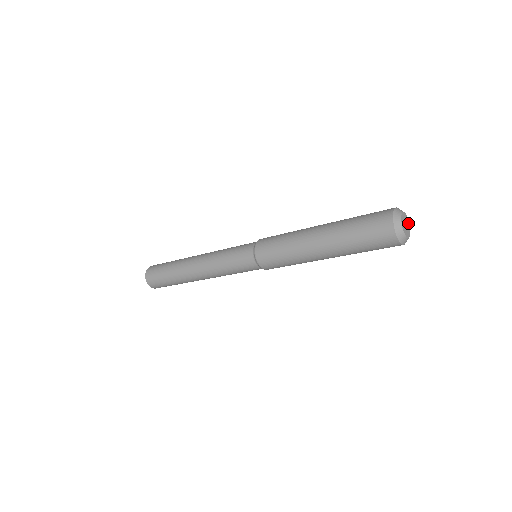
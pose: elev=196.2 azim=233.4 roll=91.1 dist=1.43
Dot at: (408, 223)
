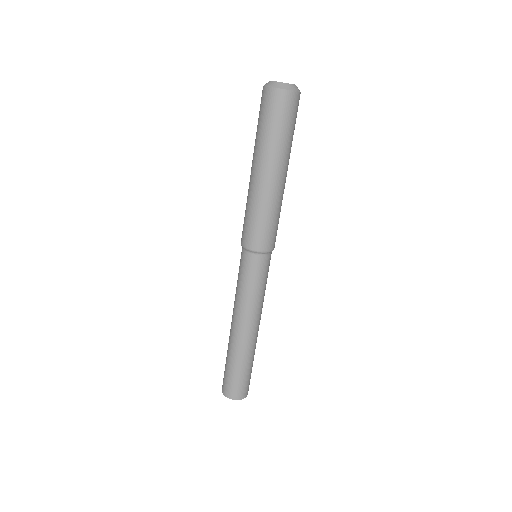
Dot at: occluded
